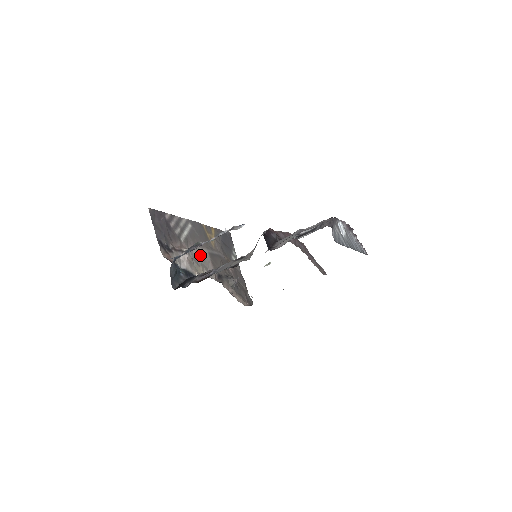
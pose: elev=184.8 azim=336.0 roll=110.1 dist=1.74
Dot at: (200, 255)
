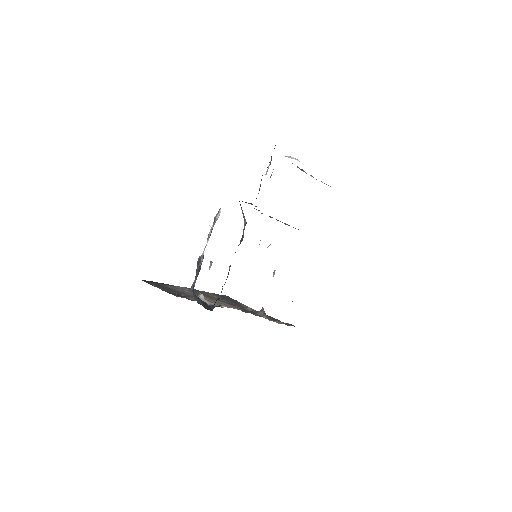
Dot at: occluded
